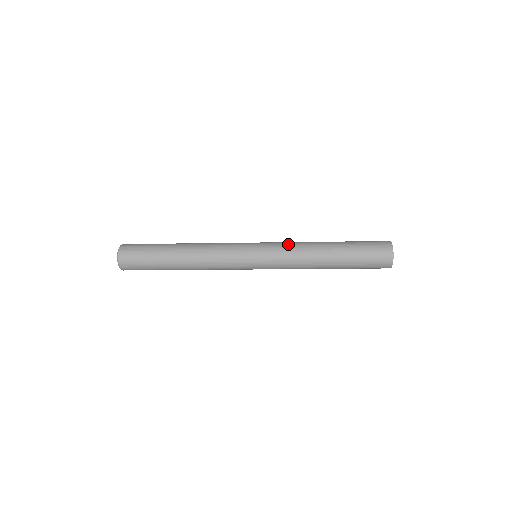
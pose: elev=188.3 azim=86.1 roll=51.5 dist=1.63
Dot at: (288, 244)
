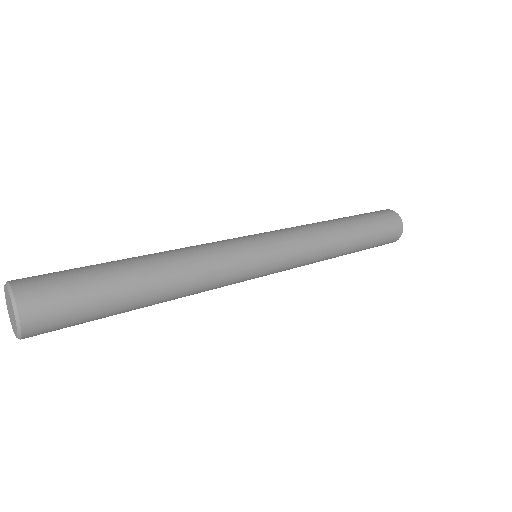
Dot at: (295, 227)
